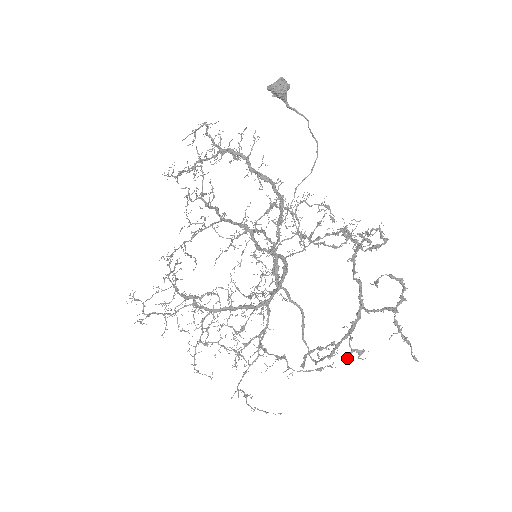
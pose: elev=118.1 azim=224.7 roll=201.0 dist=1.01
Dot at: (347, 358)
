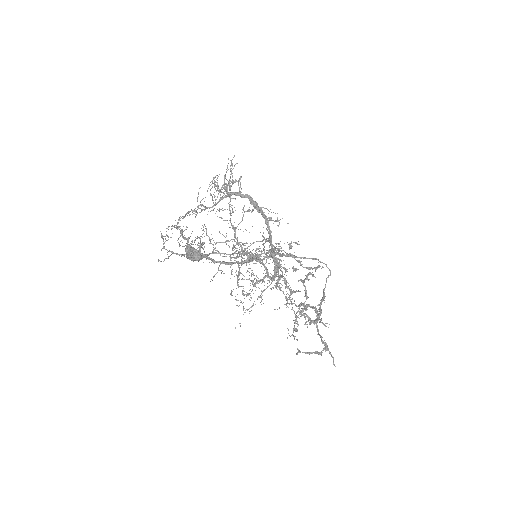
Dot at: (321, 318)
